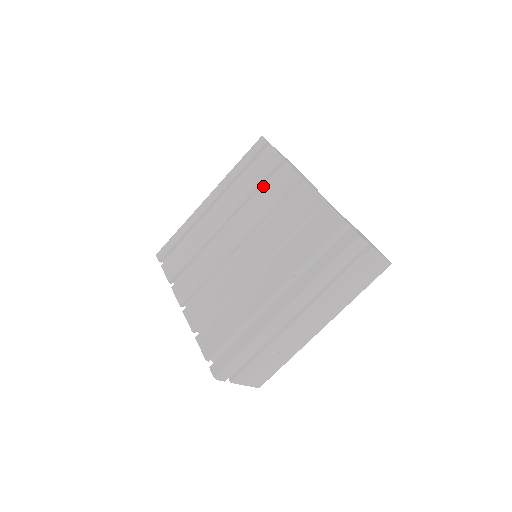
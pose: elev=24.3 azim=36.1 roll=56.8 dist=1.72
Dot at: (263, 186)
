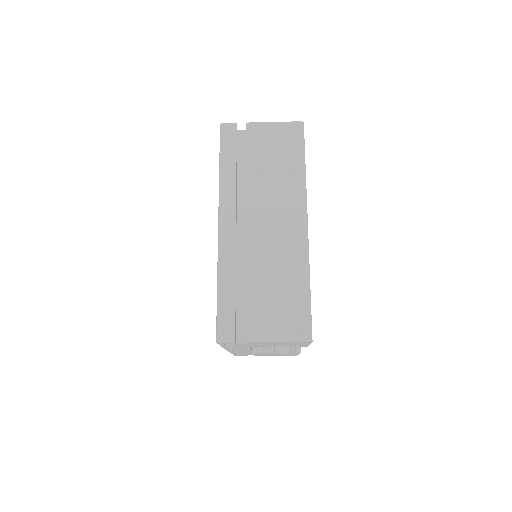
Dot at: occluded
